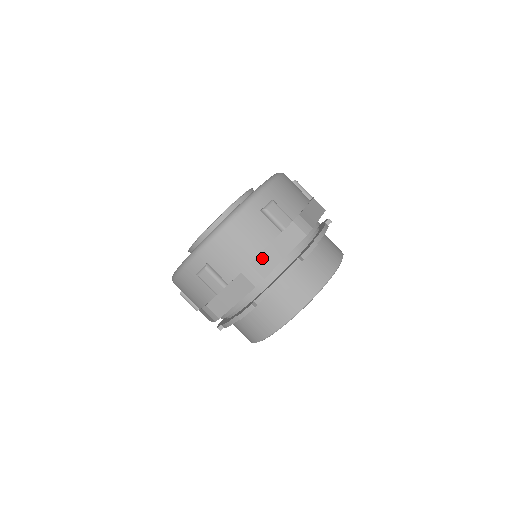
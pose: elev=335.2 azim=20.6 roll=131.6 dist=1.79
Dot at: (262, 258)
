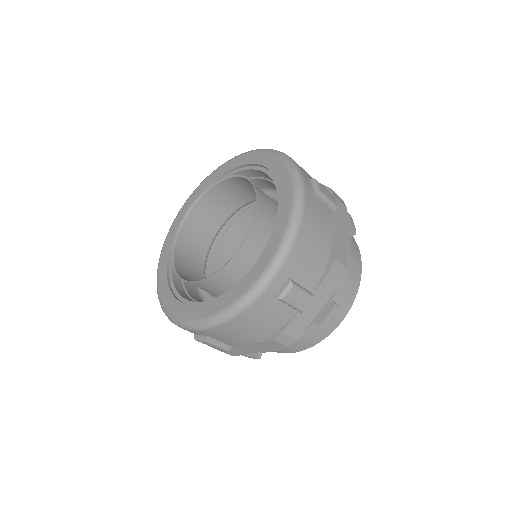
Dot at: (337, 247)
